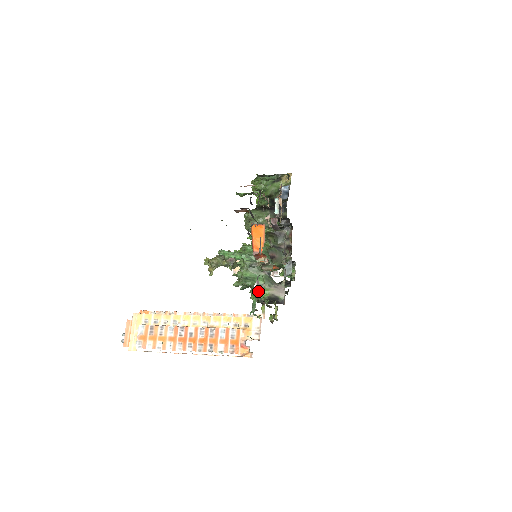
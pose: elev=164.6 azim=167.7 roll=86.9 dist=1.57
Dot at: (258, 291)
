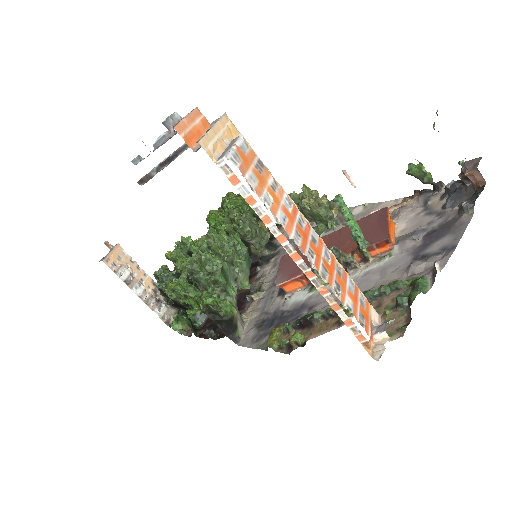
Dot at: occluded
